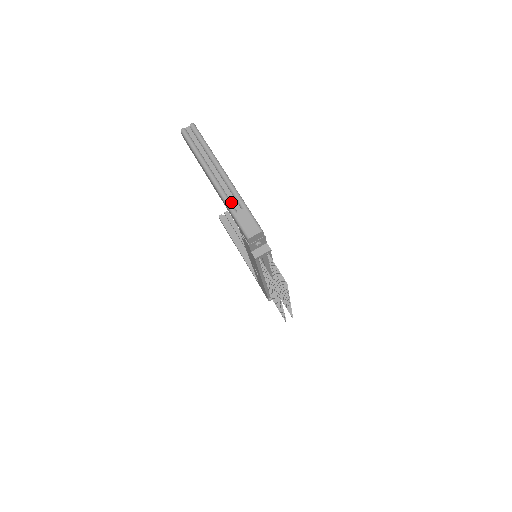
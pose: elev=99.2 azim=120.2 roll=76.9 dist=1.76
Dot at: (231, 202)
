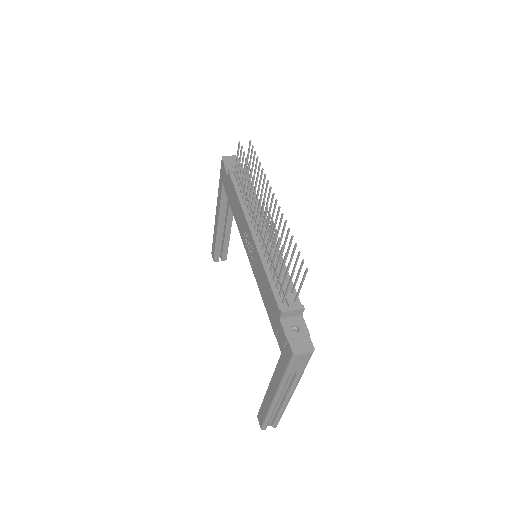
Dot at: occluded
